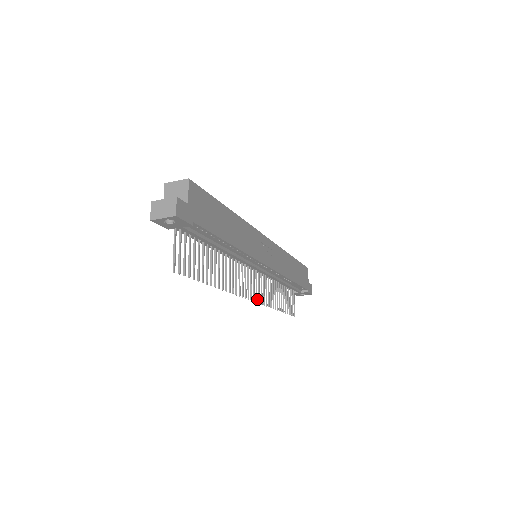
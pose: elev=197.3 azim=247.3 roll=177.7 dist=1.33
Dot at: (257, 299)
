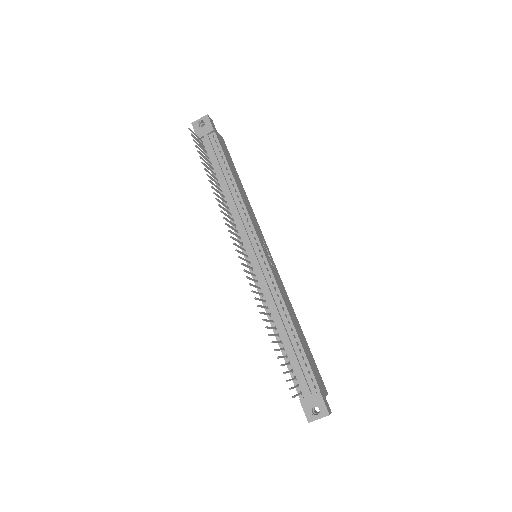
Dot at: (243, 264)
